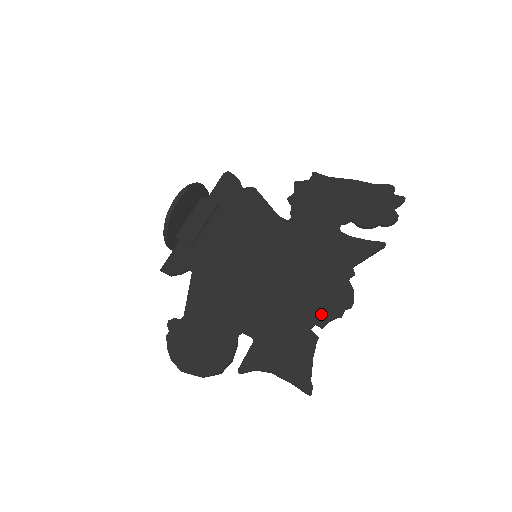
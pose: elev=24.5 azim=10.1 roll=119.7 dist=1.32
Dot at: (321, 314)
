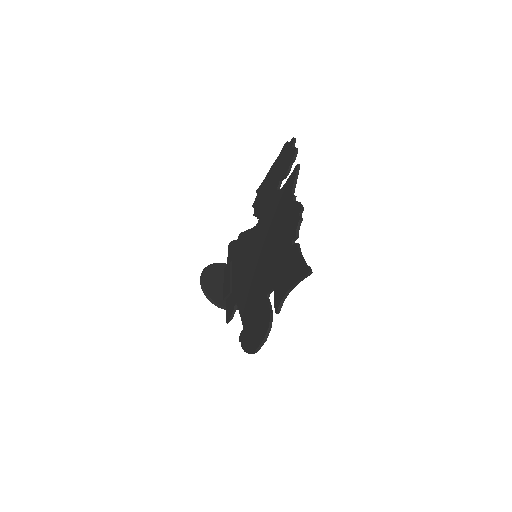
Dot at: (291, 233)
